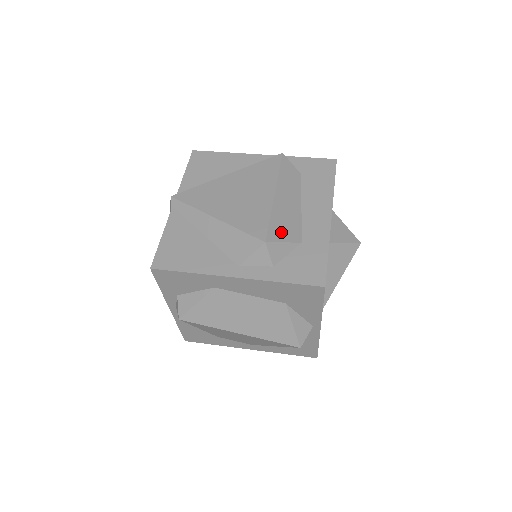
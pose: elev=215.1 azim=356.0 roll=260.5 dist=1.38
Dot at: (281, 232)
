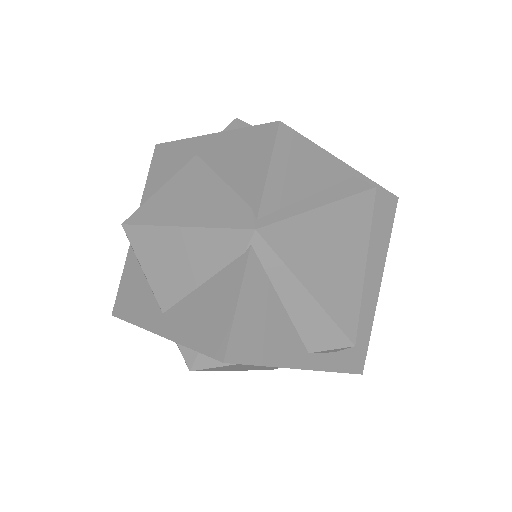
Dot at: occluded
